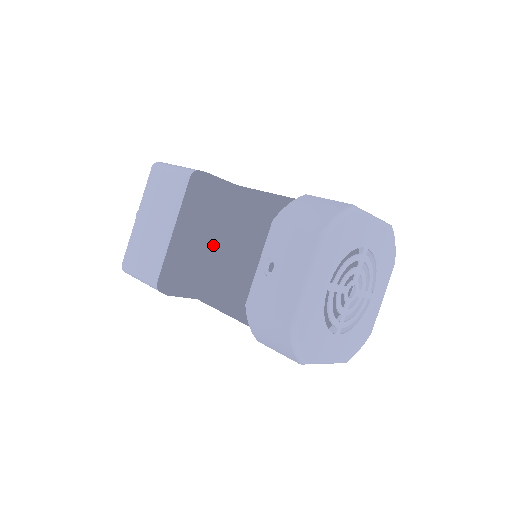
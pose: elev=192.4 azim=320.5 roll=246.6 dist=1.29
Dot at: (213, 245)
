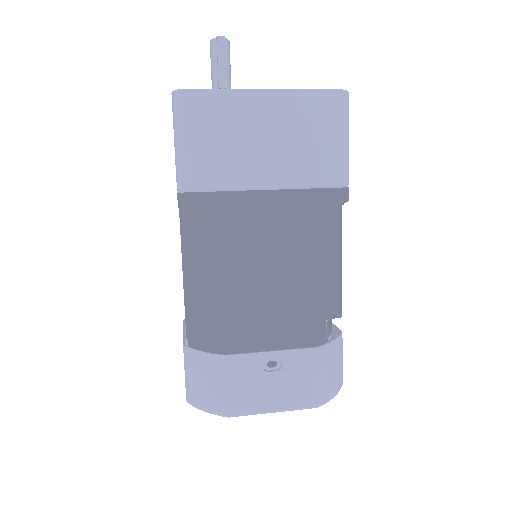
Dot at: (182, 264)
